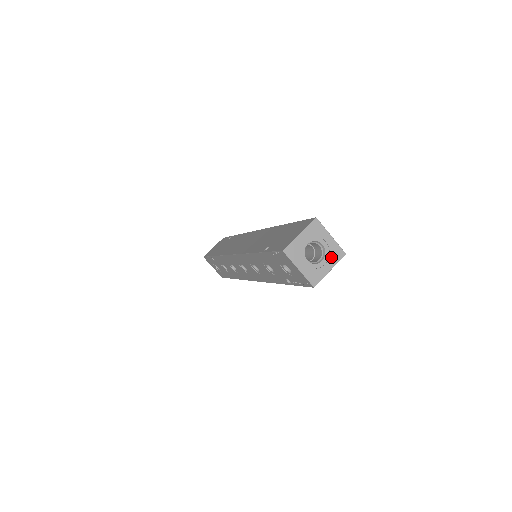
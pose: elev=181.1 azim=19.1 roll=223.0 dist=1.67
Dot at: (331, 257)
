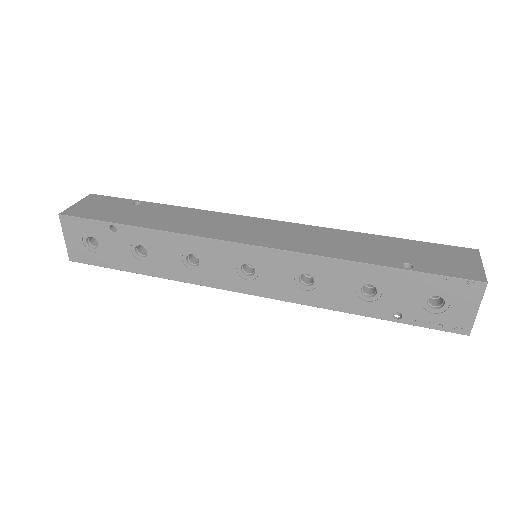
Dot at: occluded
